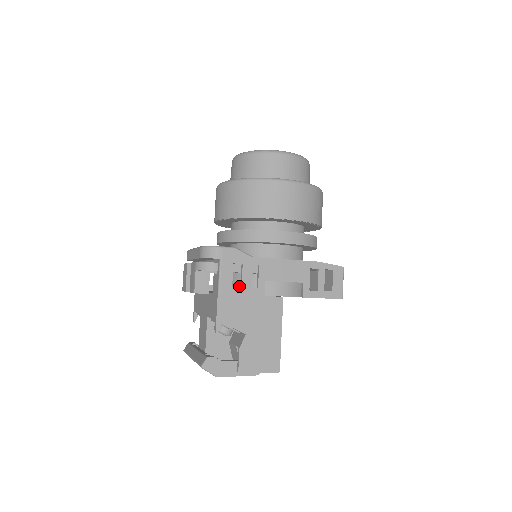
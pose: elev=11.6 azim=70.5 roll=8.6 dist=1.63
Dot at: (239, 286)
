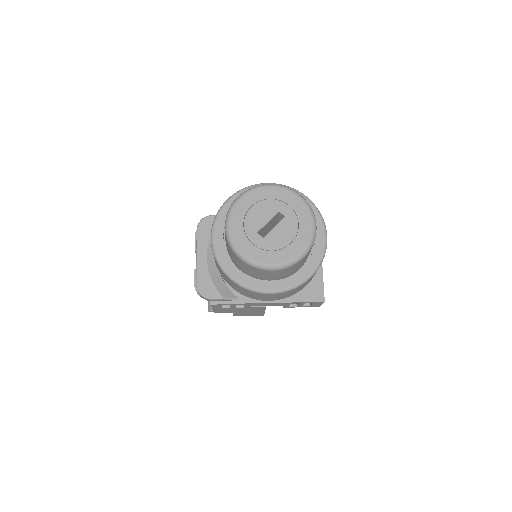
Dot at: occluded
